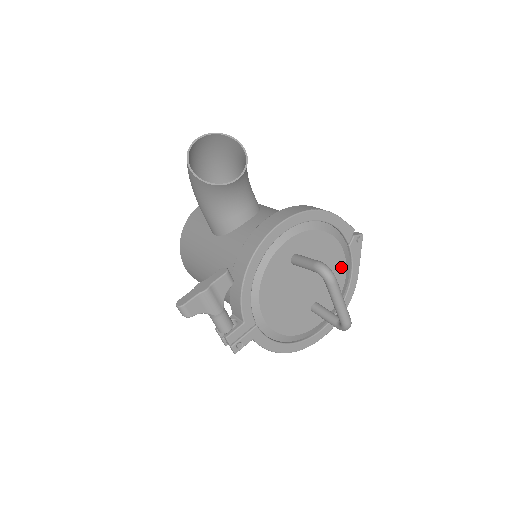
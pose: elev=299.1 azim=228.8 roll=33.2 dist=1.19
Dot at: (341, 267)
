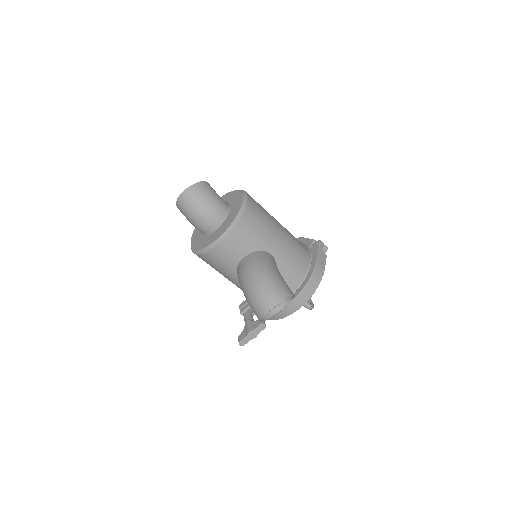
Dot at: occluded
